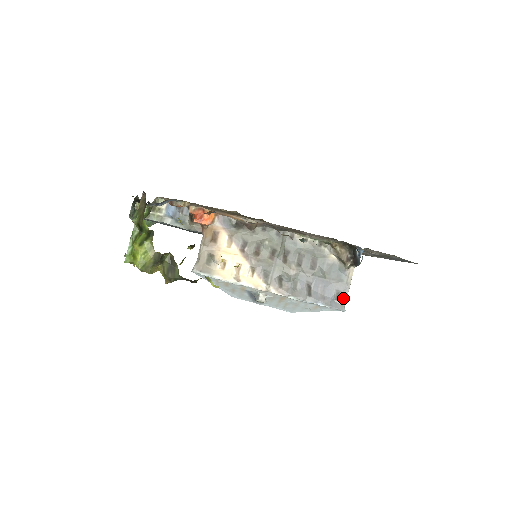
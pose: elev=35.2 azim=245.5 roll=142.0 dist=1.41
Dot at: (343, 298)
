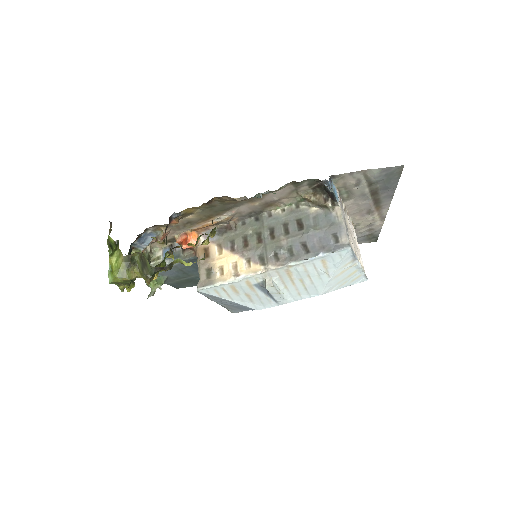
Dot at: (342, 238)
